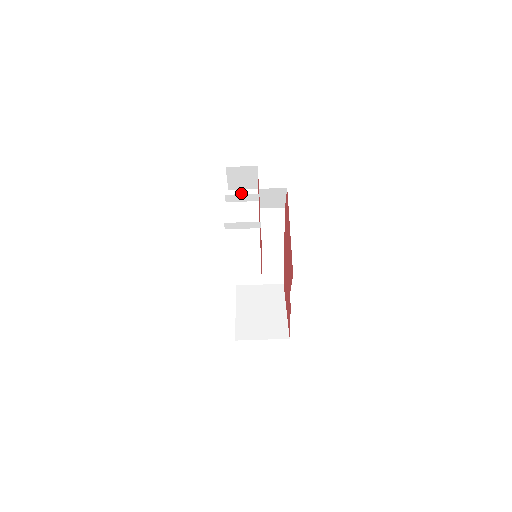
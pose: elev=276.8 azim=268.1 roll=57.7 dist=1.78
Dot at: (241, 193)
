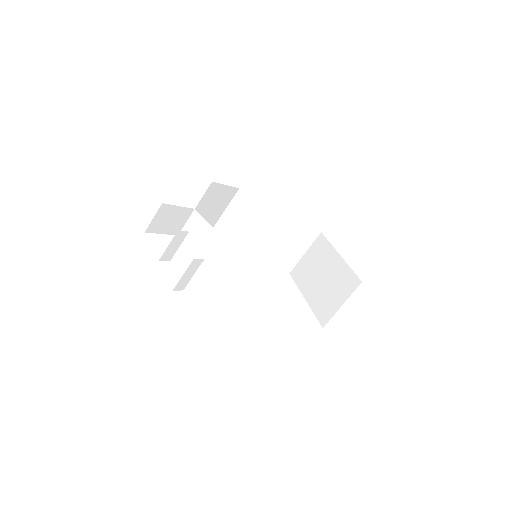
Dot at: (187, 227)
